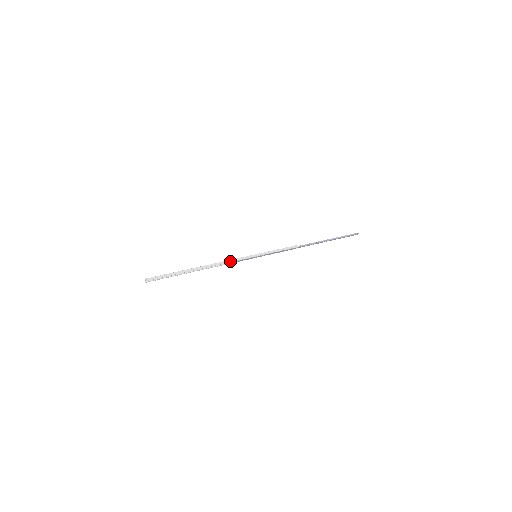
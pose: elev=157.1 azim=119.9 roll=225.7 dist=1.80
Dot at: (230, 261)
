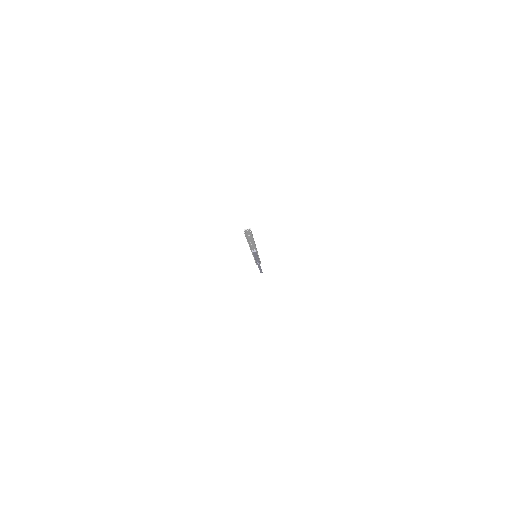
Dot at: occluded
